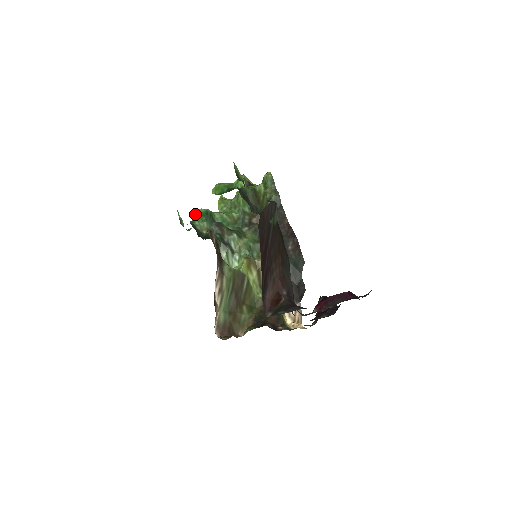
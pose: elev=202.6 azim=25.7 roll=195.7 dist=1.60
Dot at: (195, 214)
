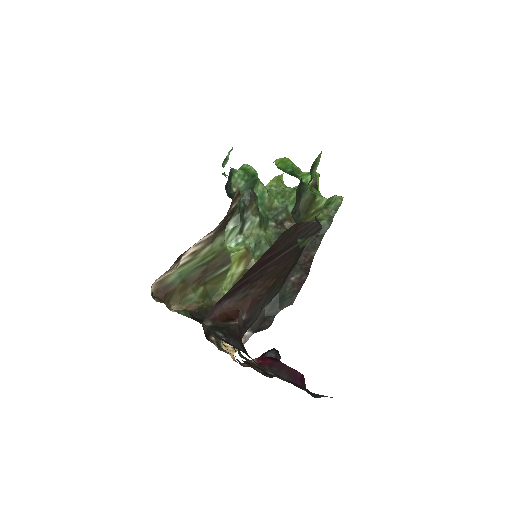
Dot at: (243, 166)
